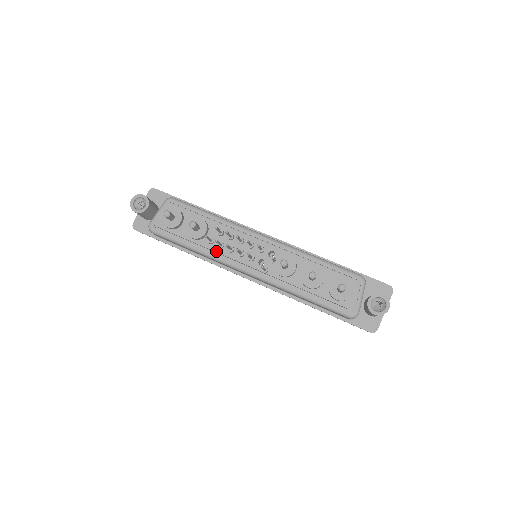
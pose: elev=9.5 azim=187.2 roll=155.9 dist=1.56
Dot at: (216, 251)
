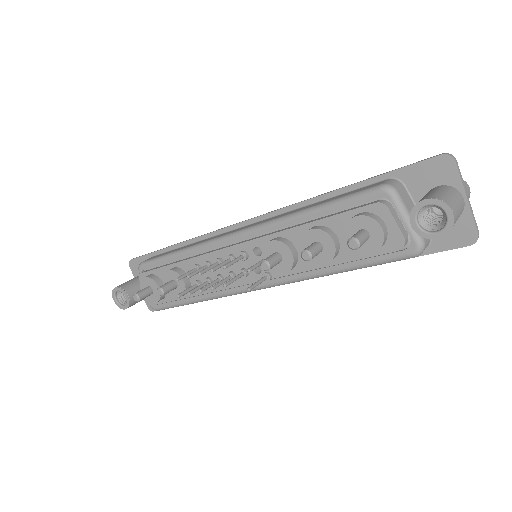
Dot at: (211, 291)
